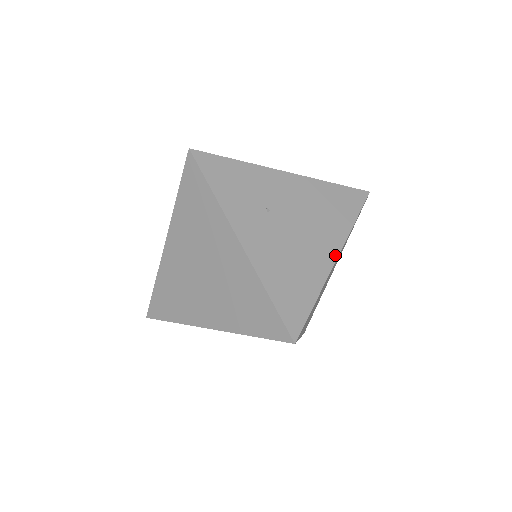
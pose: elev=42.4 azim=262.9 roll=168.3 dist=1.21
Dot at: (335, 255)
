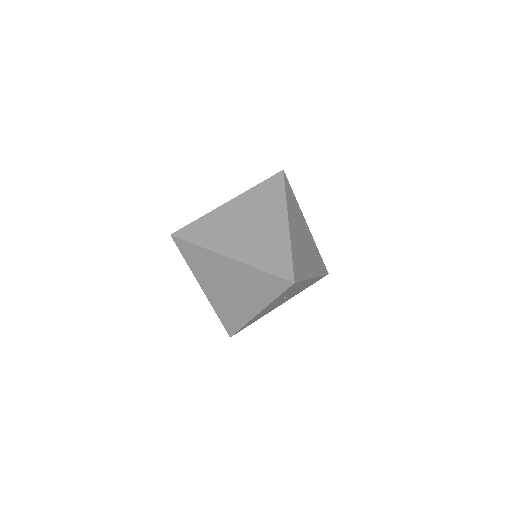
Dot at: occluded
